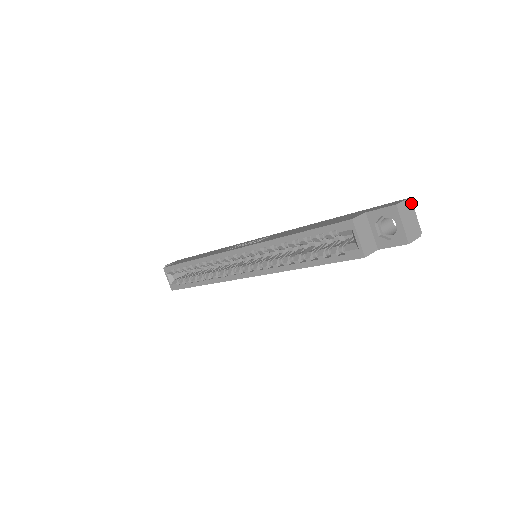
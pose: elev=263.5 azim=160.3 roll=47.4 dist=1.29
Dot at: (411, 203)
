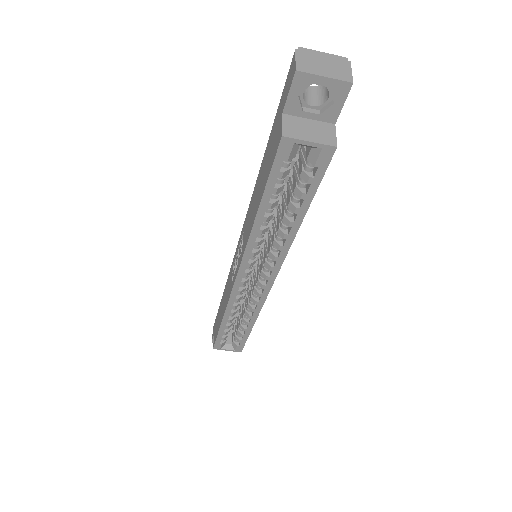
Dot at: (303, 50)
